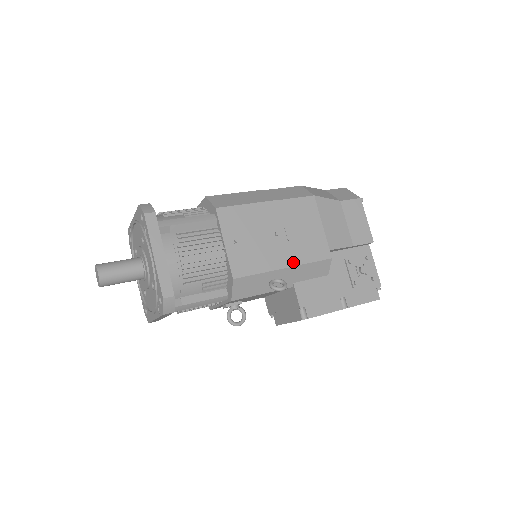
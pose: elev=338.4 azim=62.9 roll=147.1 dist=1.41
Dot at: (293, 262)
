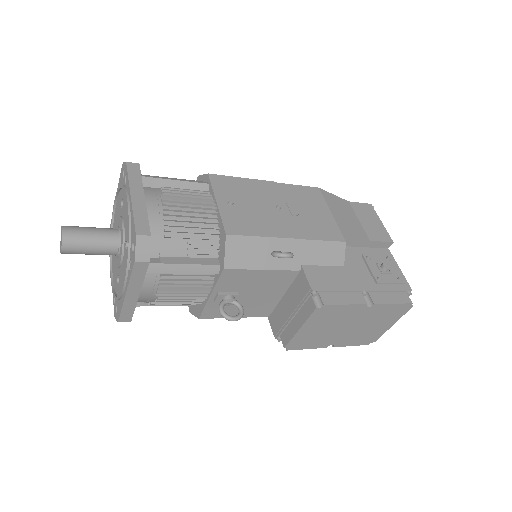
Dot at: (299, 235)
